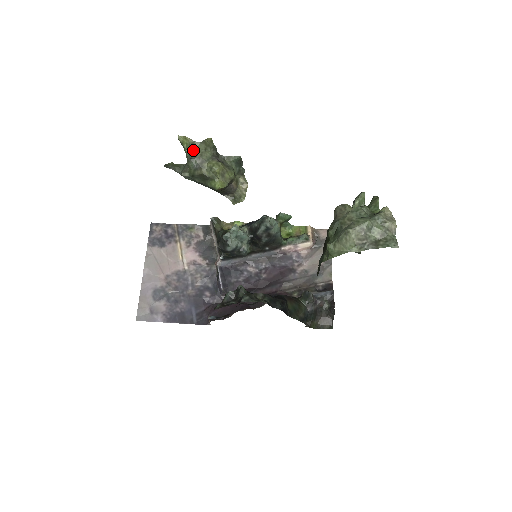
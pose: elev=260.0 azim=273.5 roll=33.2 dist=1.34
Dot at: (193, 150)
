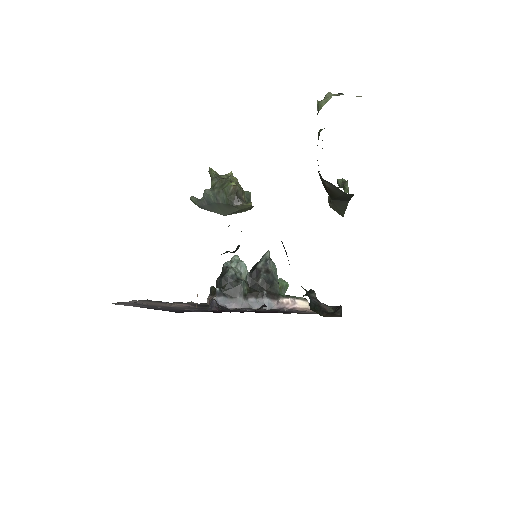
Dot at: (218, 175)
